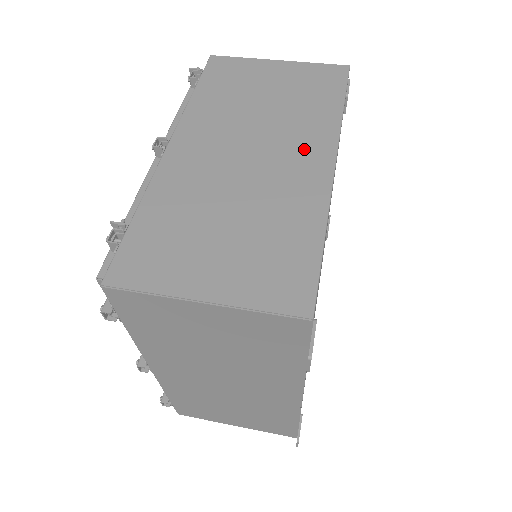
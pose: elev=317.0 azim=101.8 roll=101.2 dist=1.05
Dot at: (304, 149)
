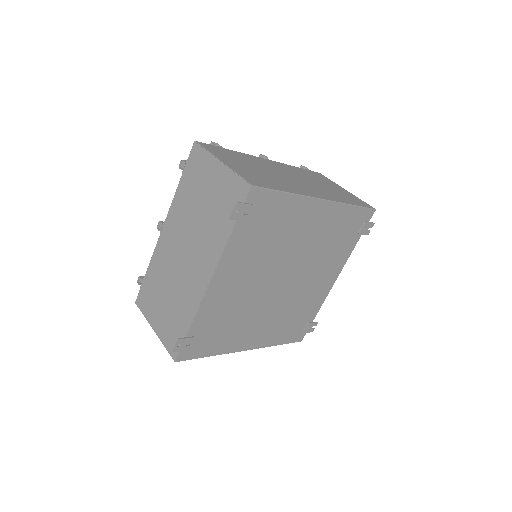
Dot at: (317, 192)
